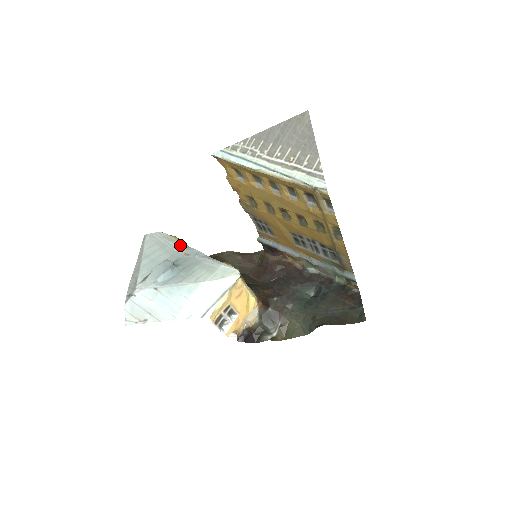
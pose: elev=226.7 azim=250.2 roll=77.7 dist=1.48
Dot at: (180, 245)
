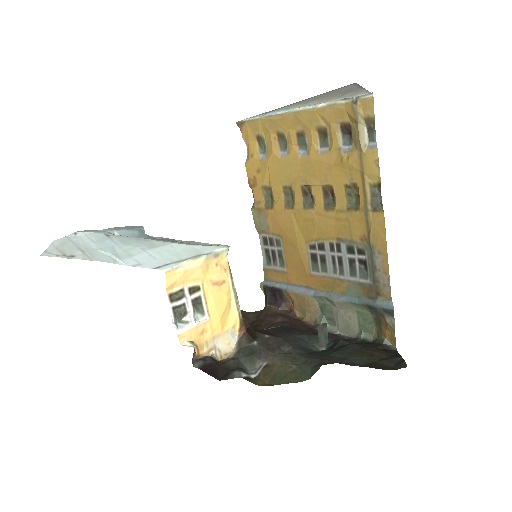
Dot at: occluded
